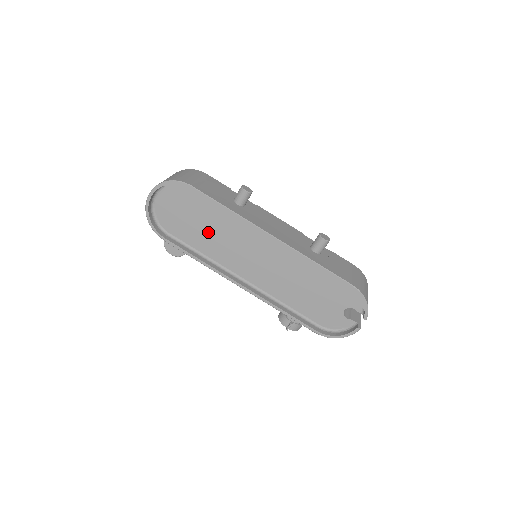
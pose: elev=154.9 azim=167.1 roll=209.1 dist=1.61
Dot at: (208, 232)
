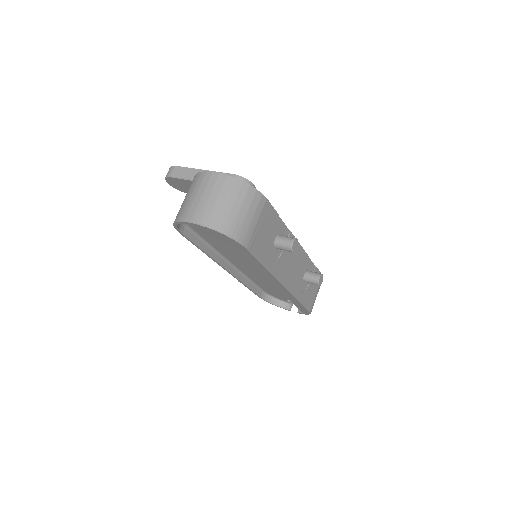
Dot at: (230, 247)
